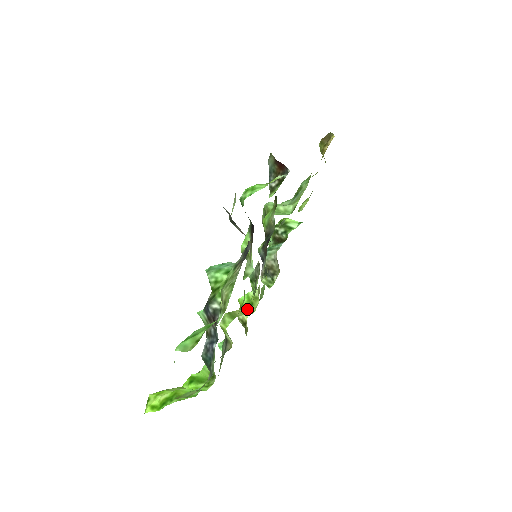
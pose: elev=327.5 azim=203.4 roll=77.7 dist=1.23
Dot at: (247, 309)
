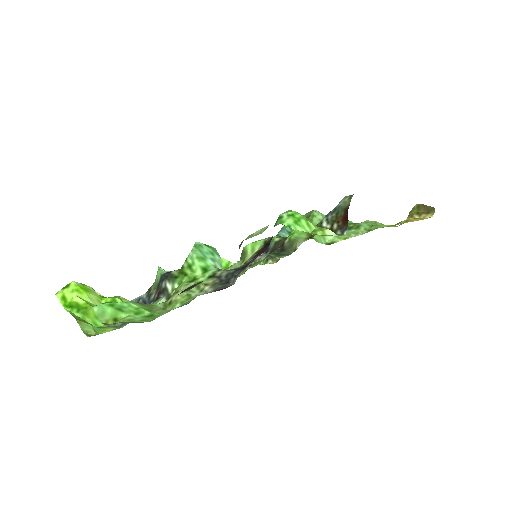
Dot at: occluded
